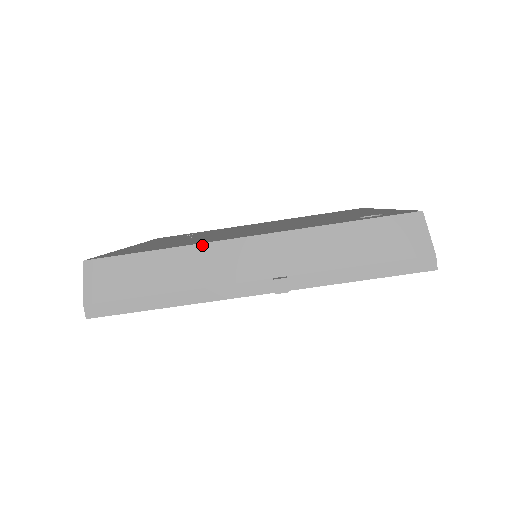
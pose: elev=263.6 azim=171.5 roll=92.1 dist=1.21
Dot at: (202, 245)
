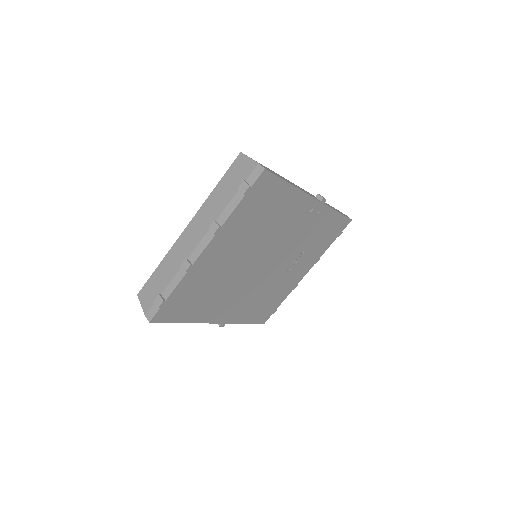
Dot at: occluded
